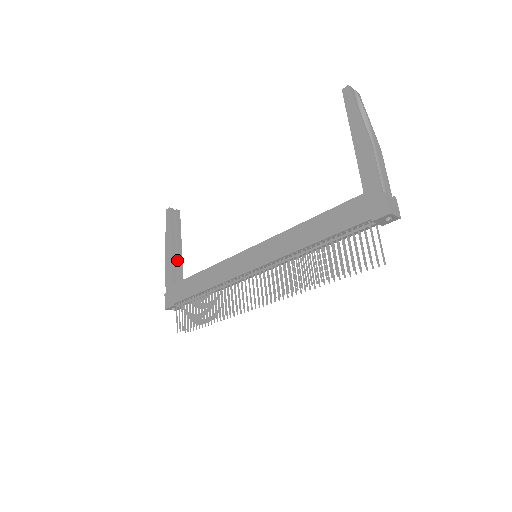
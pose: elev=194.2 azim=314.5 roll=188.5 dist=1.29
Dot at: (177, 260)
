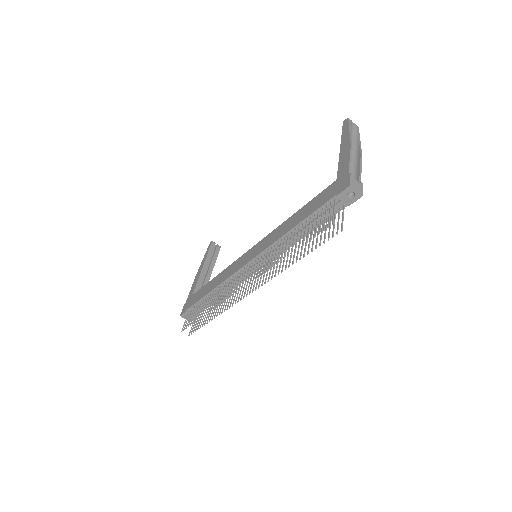
Dot at: (204, 280)
